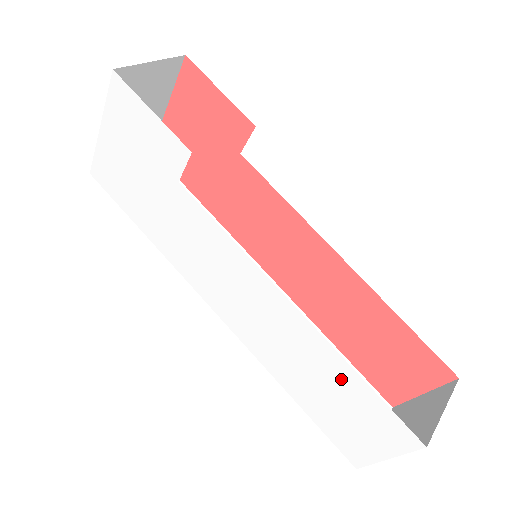
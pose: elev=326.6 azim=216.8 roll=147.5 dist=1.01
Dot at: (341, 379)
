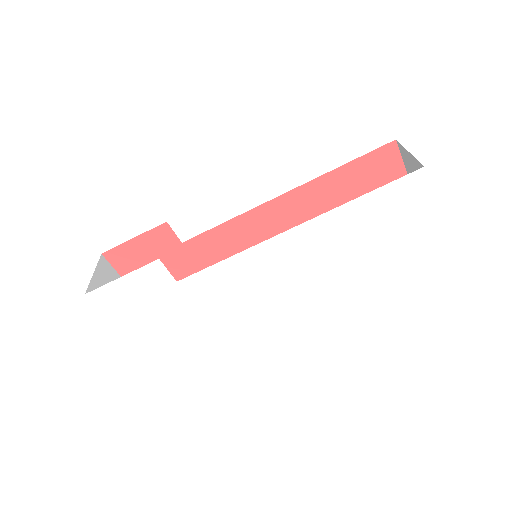
Dot at: (358, 215)
